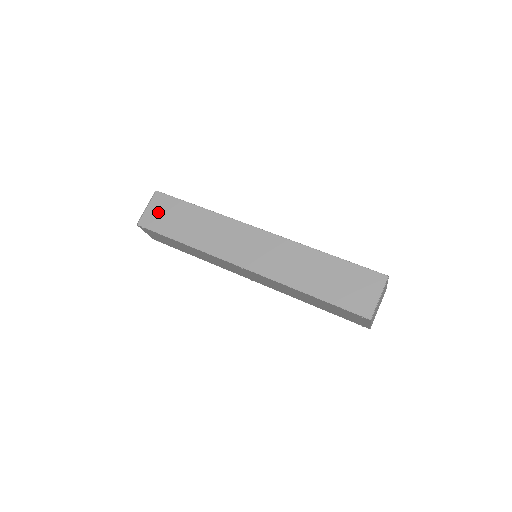
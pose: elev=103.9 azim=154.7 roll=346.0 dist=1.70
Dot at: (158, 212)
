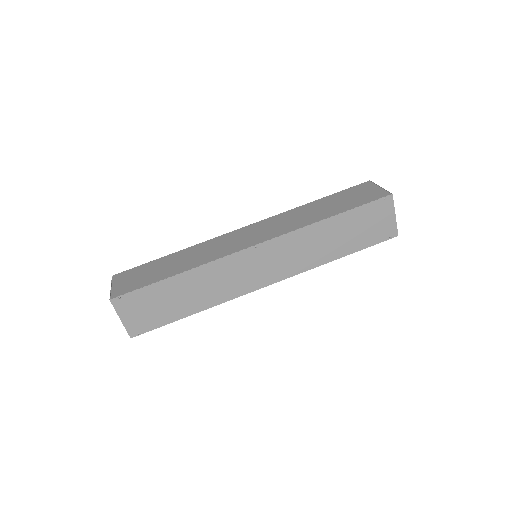
Dot at: (128, 280)
